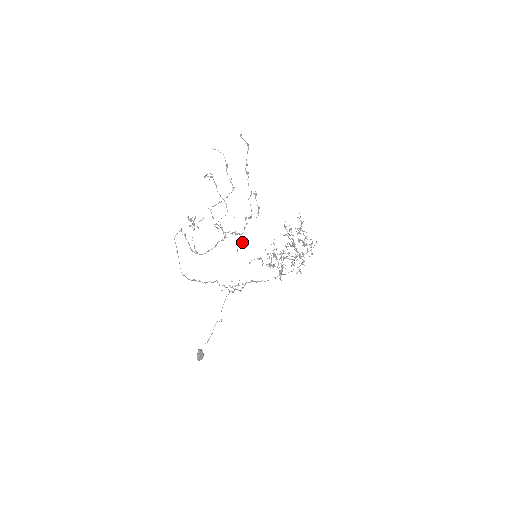
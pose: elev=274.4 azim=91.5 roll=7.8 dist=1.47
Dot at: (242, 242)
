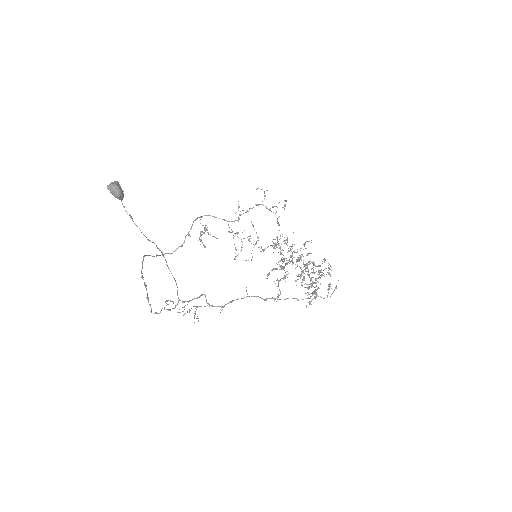
Dot at: (264, 192)
